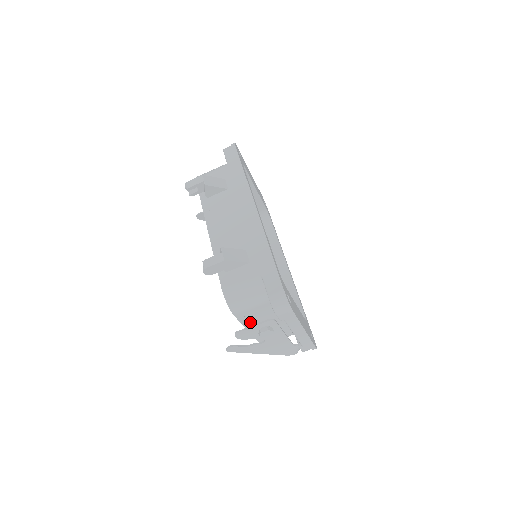
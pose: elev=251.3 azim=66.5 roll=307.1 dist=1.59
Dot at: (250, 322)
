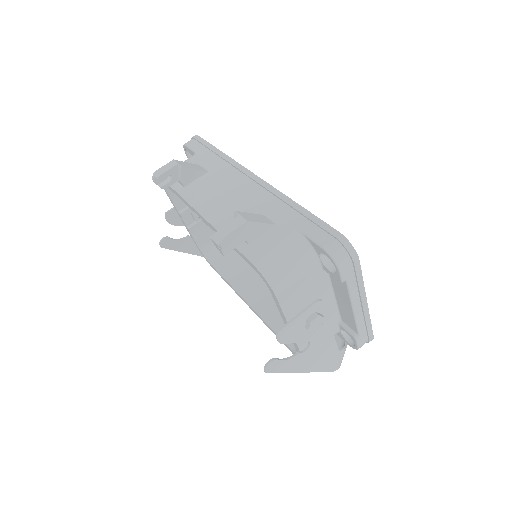
Dot at: (293, 310)
